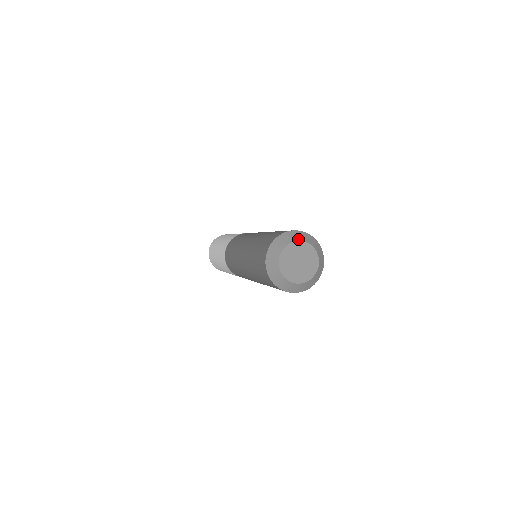
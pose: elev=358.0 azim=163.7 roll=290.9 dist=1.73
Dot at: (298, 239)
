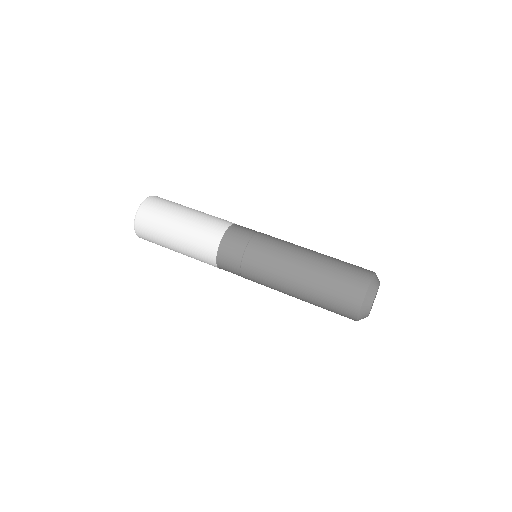
Dot at: occluded
